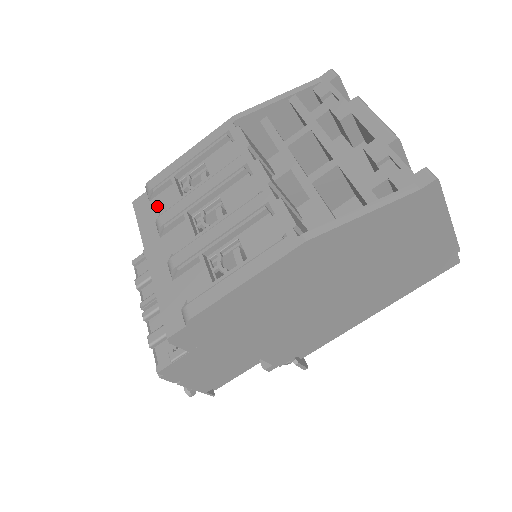
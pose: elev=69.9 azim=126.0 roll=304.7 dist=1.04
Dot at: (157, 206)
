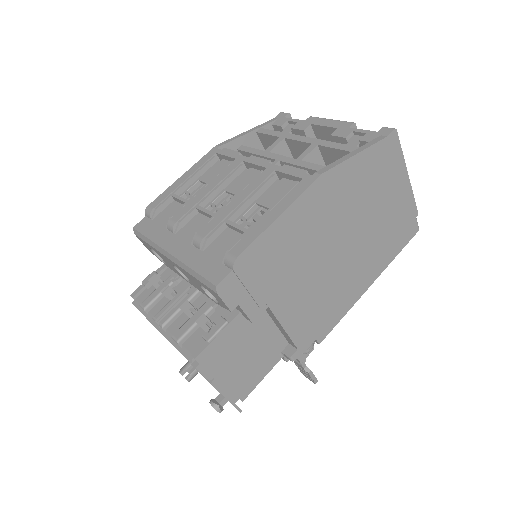
Dot at: (162, 219)
